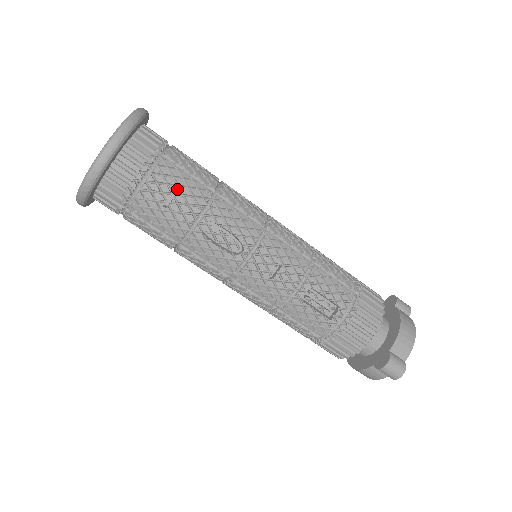
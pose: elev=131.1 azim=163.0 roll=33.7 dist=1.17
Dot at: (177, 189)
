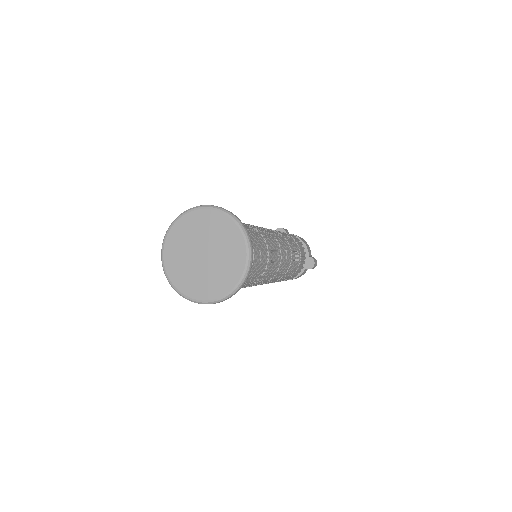
Dot at: (259, 245)
